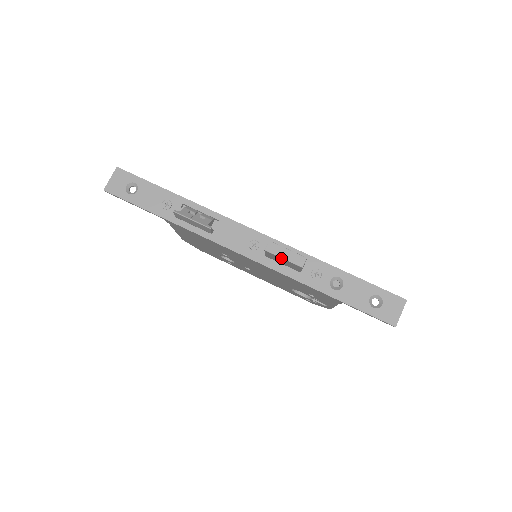
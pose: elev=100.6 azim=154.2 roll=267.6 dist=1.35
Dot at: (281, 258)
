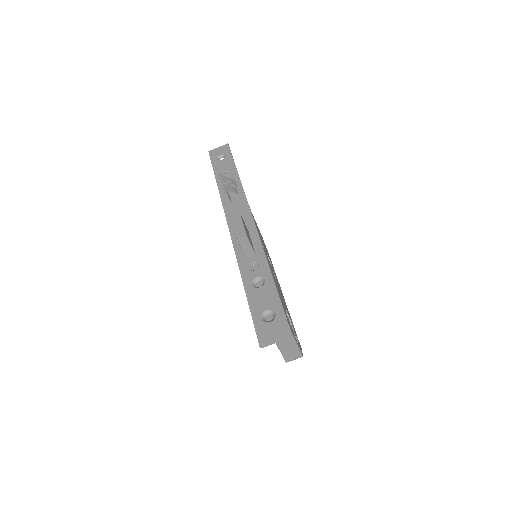
Dot at: (234, 227)
